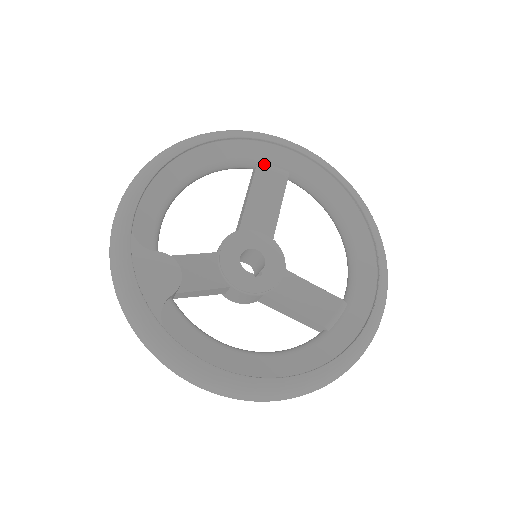
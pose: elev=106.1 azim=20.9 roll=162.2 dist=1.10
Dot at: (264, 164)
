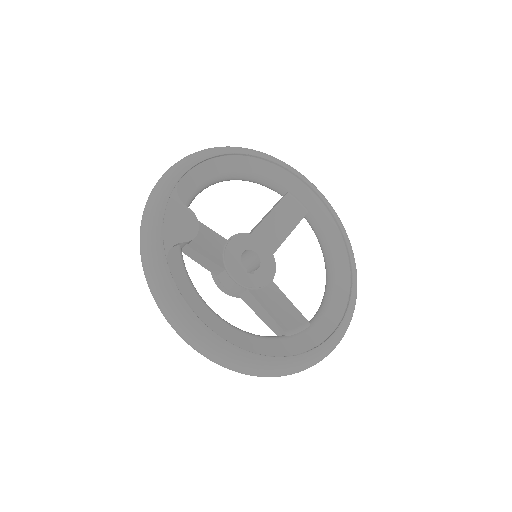
Dot at: (293, 195)
